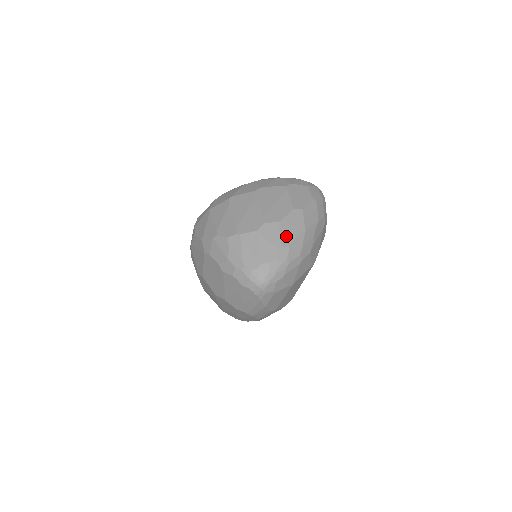
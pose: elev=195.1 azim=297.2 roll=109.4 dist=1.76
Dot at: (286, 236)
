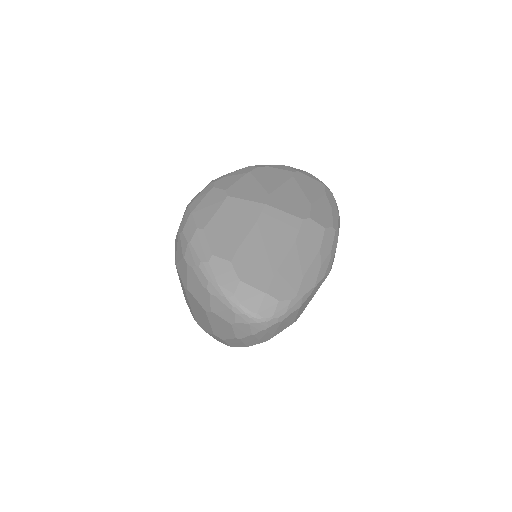
Dot at: occluded
